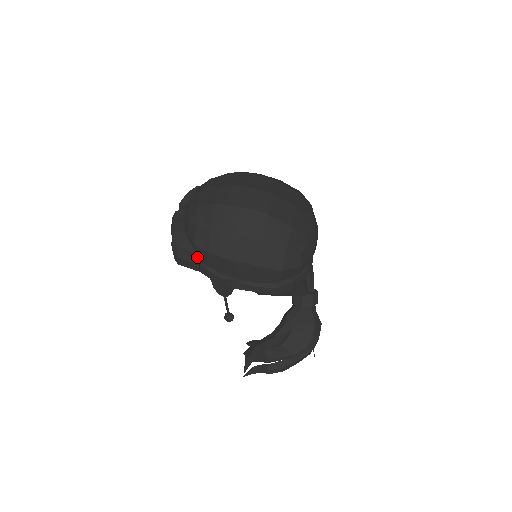
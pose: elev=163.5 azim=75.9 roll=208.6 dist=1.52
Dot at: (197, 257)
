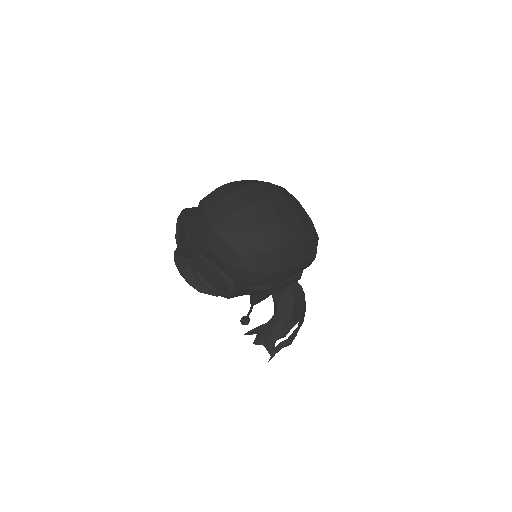
Dot at: (252, 282)
